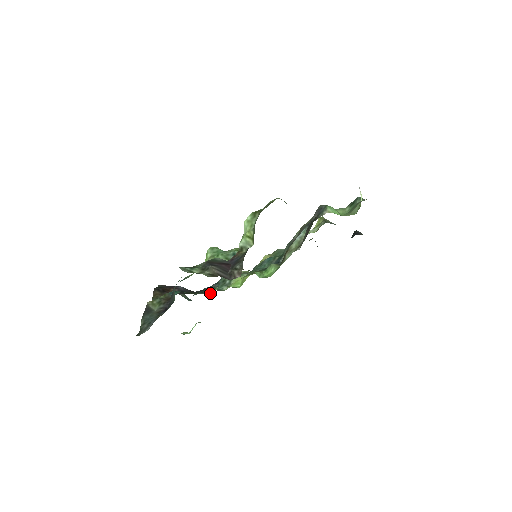
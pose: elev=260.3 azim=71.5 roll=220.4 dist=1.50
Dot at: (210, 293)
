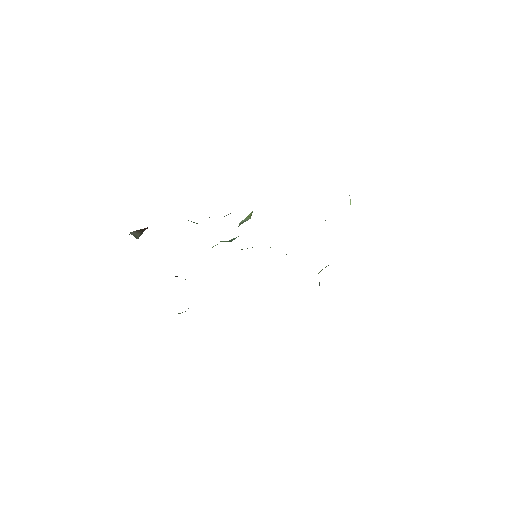
Dot at: occluded
